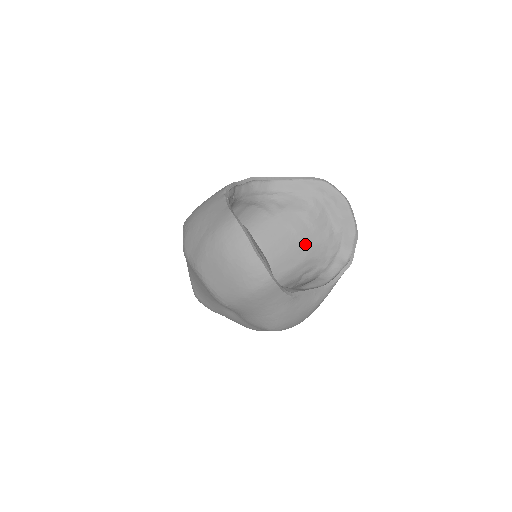
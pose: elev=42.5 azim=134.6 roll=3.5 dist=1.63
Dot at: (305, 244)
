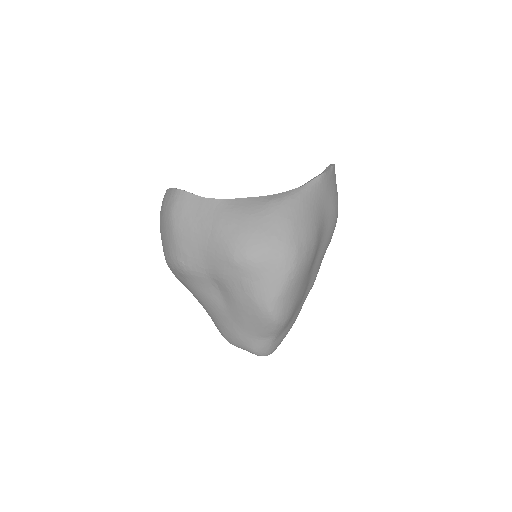
Dot at: occluded
